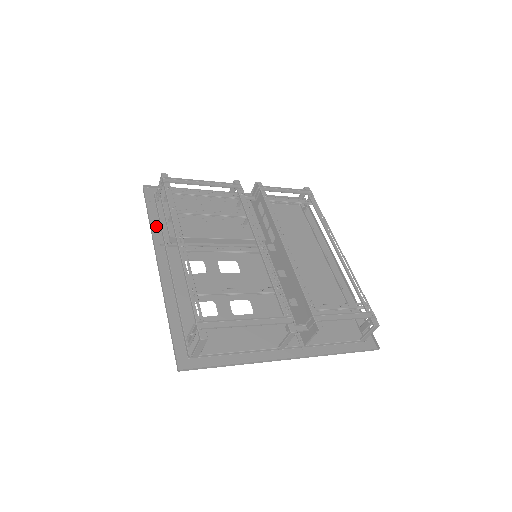
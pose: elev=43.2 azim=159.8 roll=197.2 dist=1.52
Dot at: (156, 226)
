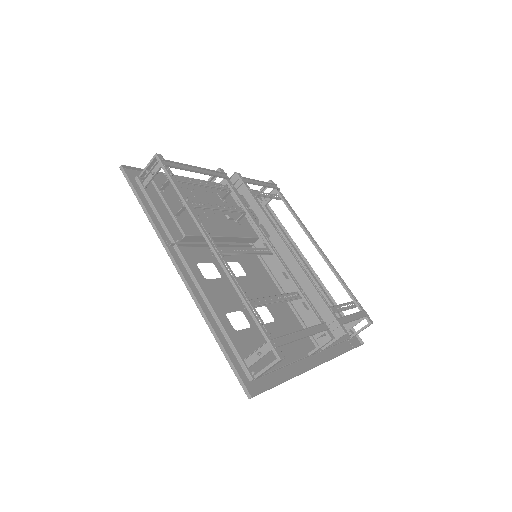
Dot at: (154, 220)
